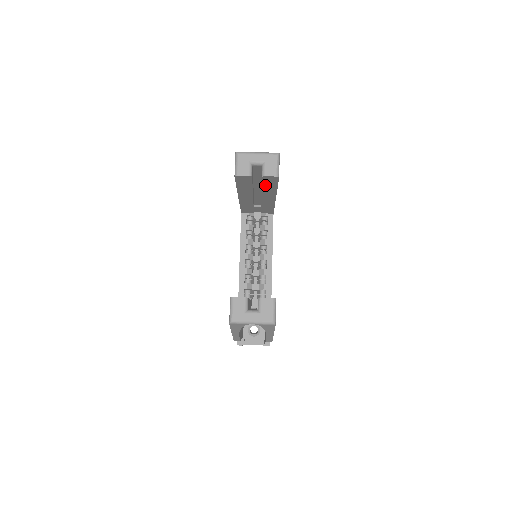
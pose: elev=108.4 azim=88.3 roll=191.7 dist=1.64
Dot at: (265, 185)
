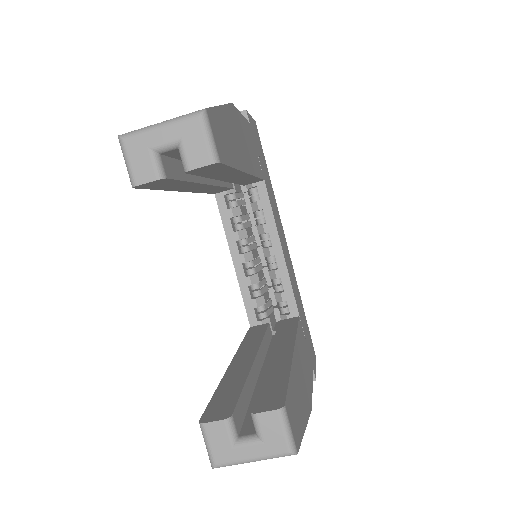
Dot at: (208, 174)
